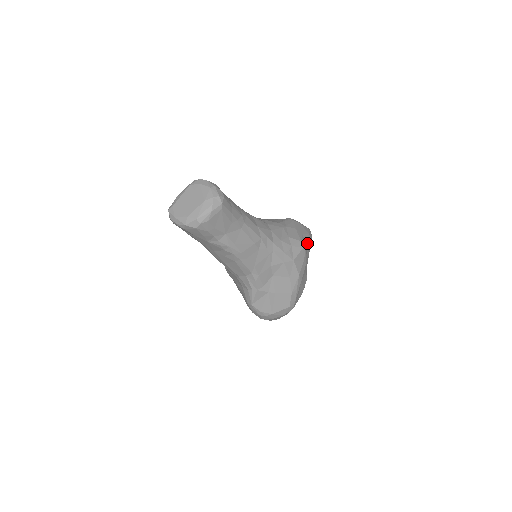
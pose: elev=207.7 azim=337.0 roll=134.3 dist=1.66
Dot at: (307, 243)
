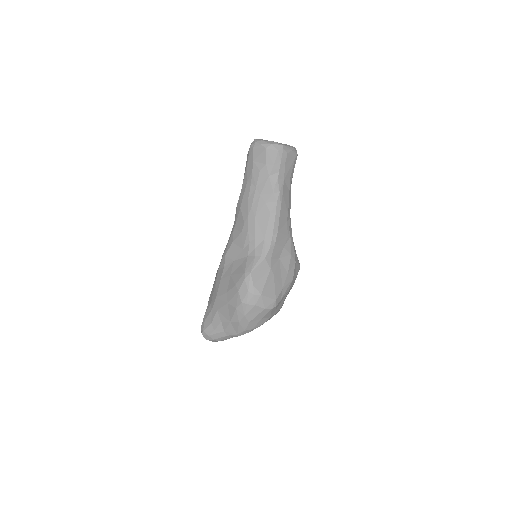
Dot at: occluded
